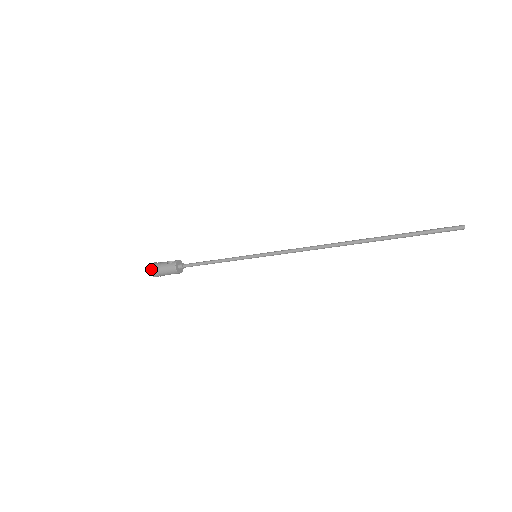
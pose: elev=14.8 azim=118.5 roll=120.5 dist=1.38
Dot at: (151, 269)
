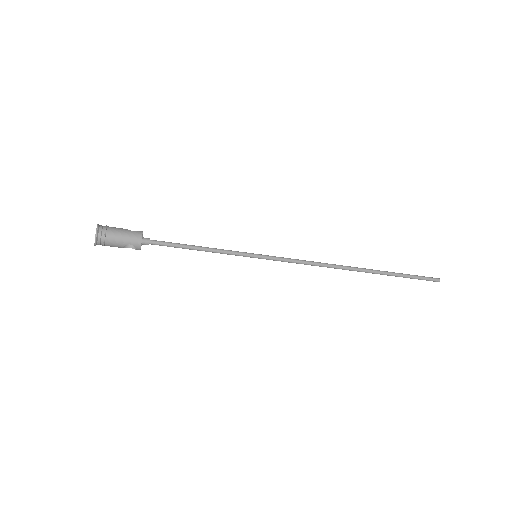
Dot at: (98, 228)
